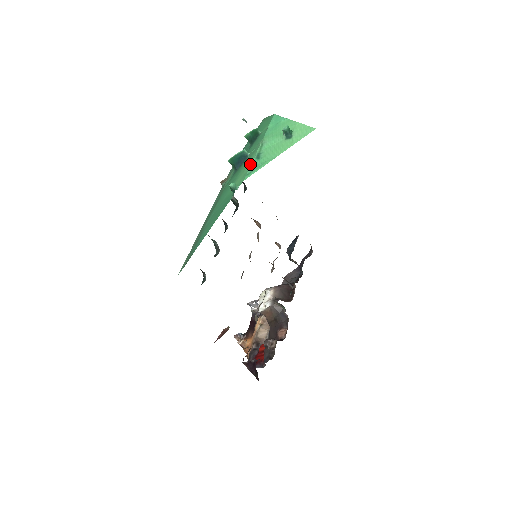
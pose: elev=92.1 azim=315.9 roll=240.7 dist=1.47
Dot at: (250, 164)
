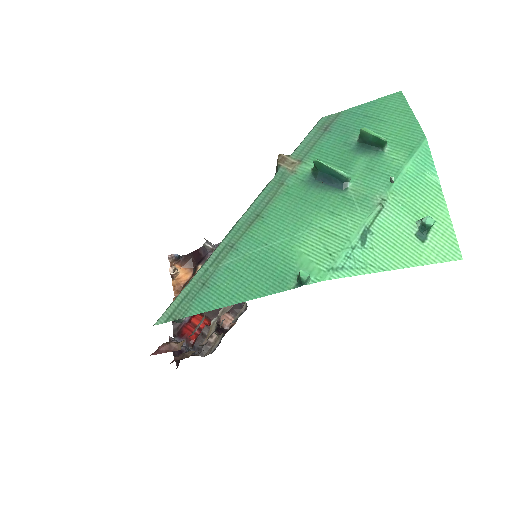
Dot at: (347, 243)
